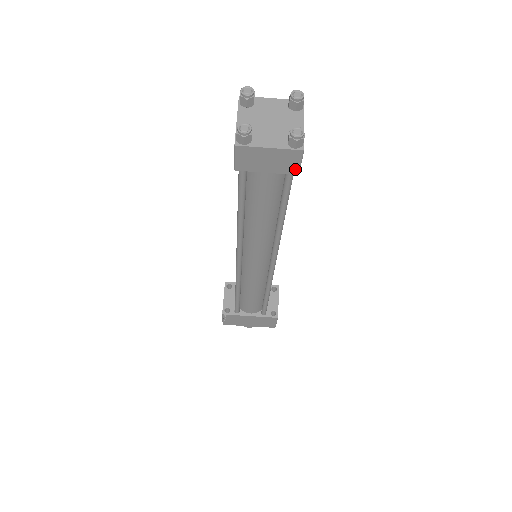
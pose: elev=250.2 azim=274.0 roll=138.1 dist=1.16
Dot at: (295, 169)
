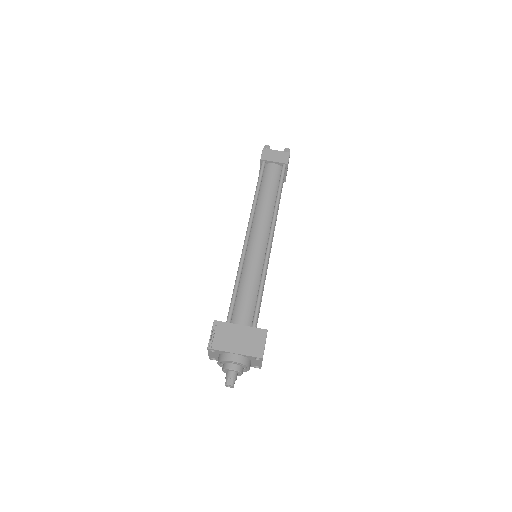
Dot at: (286, 161)
